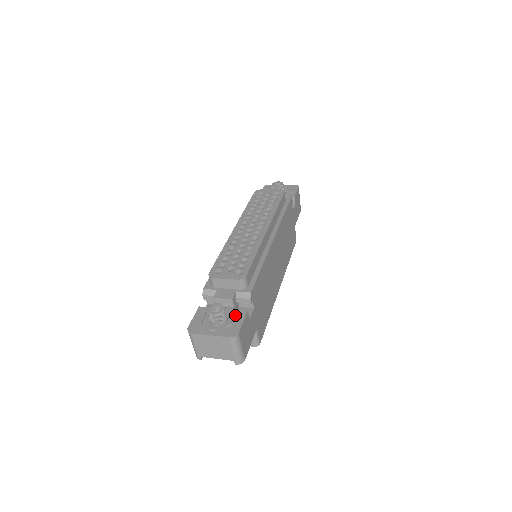
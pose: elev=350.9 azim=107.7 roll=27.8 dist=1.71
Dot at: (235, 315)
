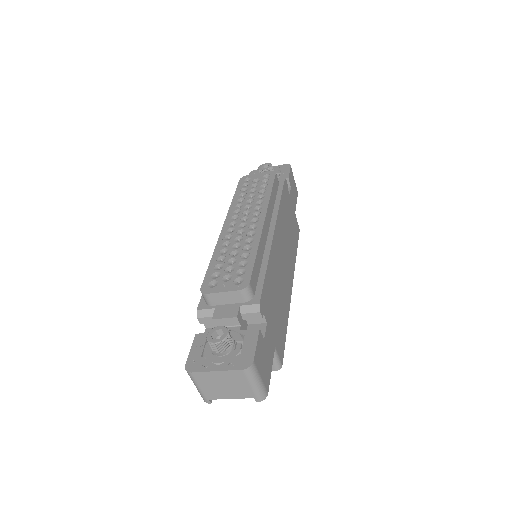
Dot at: (244, 337)
